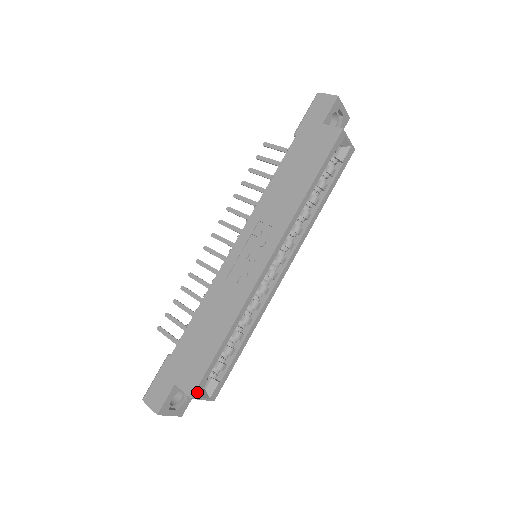
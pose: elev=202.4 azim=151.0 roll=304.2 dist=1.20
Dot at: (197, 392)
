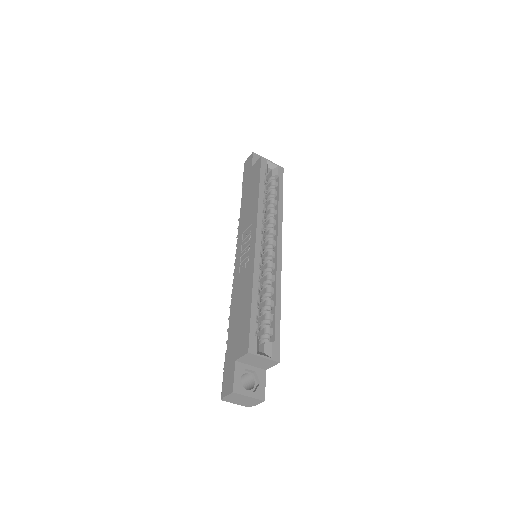
Dot at: (252, 347)
